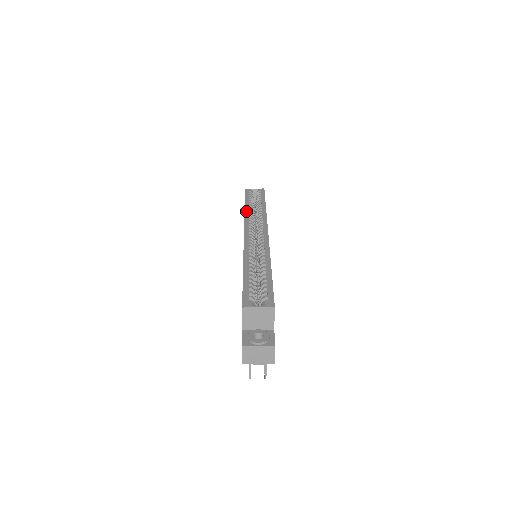
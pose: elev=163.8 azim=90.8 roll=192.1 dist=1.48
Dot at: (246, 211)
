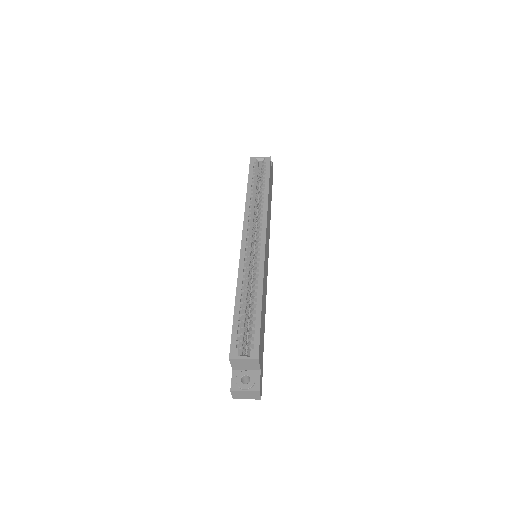
Dot at: (247, 201)
